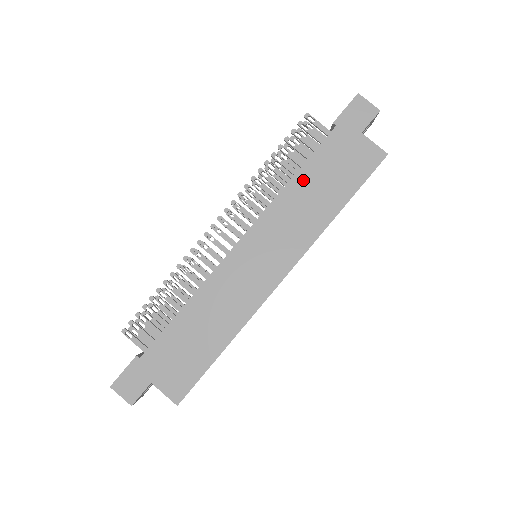
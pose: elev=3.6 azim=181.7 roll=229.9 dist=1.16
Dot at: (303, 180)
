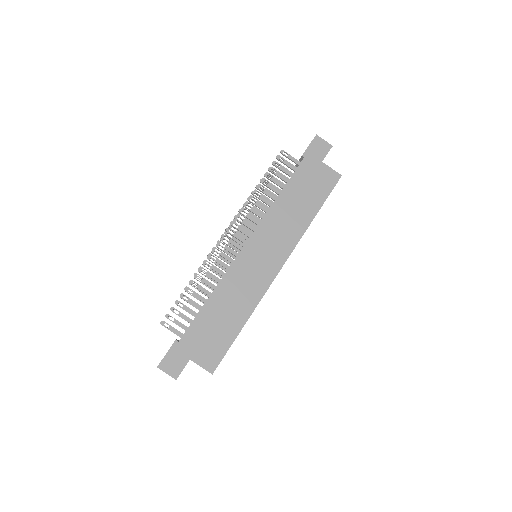
Dot at: (286, 197)
